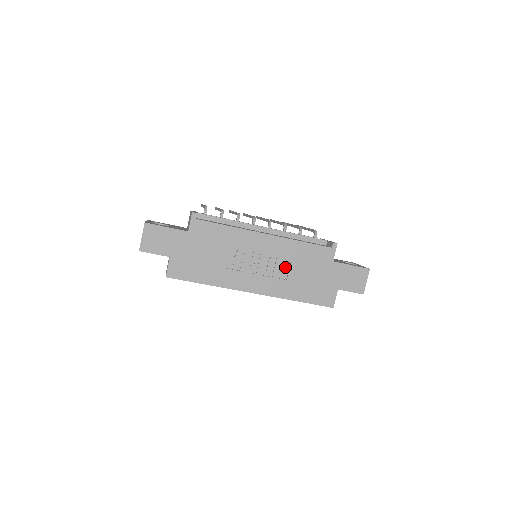
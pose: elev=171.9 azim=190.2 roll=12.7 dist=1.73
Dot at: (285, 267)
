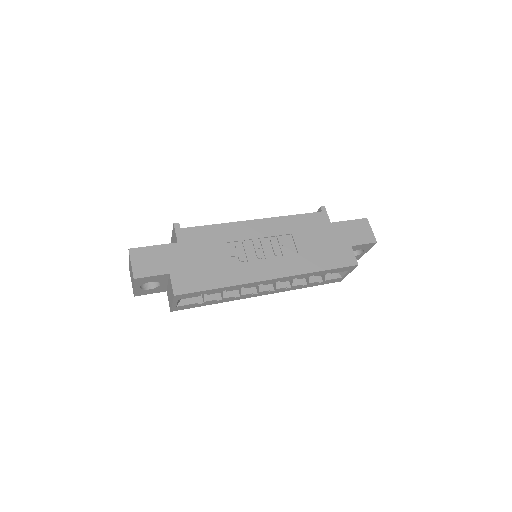
Dot at: (290, 244)
